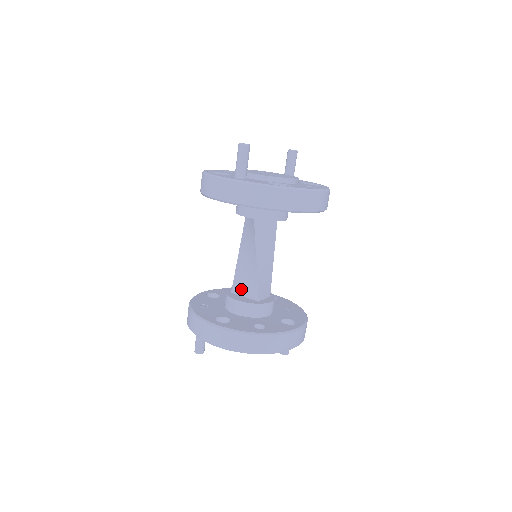
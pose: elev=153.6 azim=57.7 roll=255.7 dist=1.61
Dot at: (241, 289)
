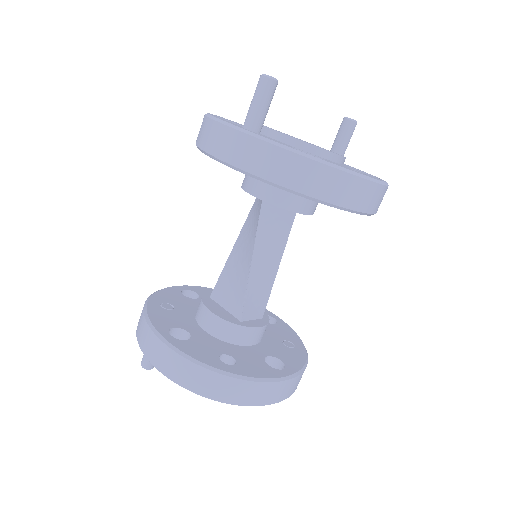
Dot at: (223, 297)
